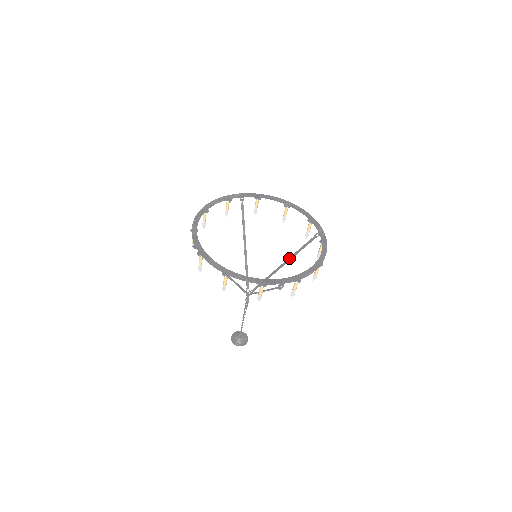
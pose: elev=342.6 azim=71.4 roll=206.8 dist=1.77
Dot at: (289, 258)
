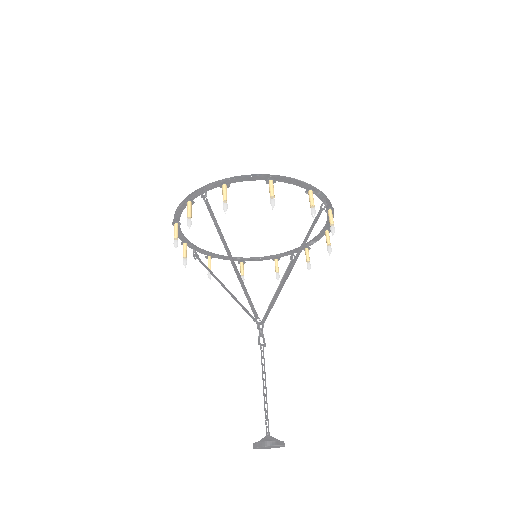
Dot at: (299, 251)
